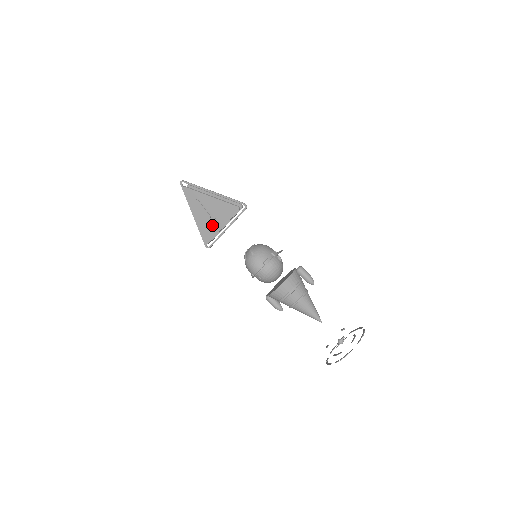
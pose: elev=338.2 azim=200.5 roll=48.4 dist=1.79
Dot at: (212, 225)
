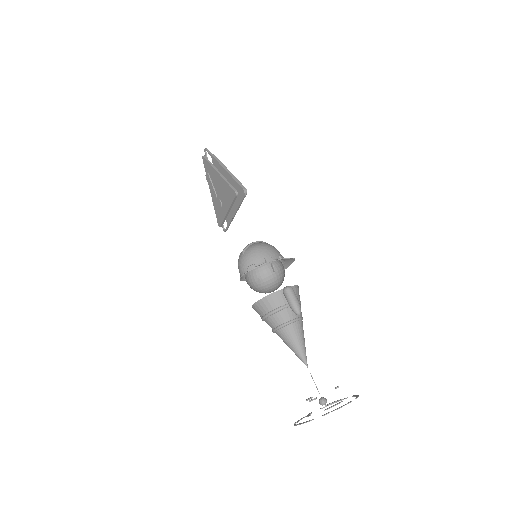
Dot at: occluded
